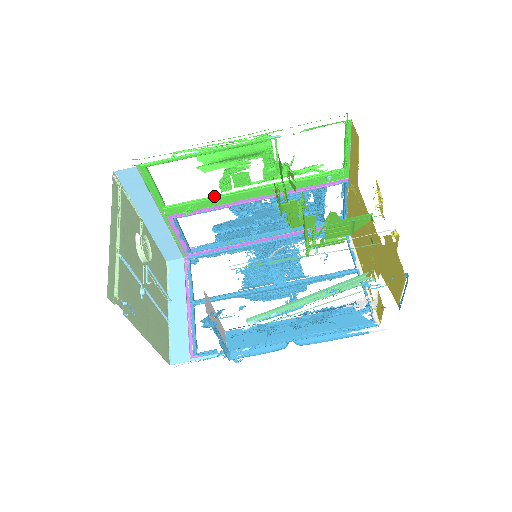
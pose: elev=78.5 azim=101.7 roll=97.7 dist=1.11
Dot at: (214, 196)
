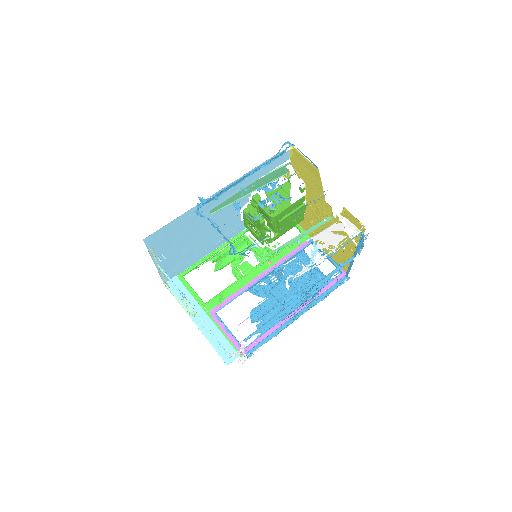
Dot at: (233, 283)
